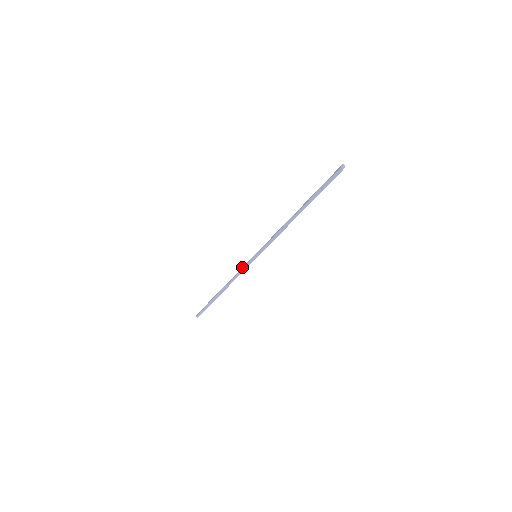
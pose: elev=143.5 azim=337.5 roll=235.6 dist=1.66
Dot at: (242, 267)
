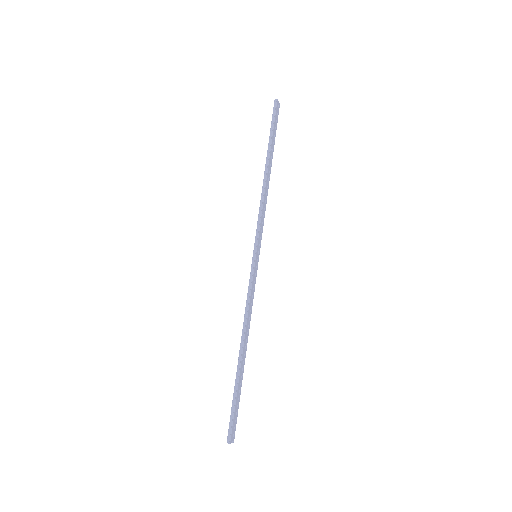
Dot at: occluded
